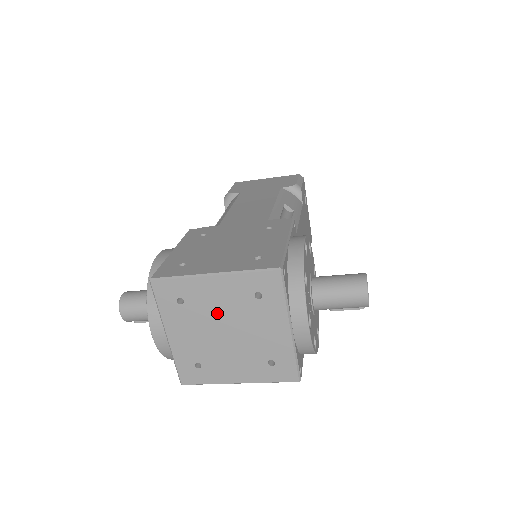
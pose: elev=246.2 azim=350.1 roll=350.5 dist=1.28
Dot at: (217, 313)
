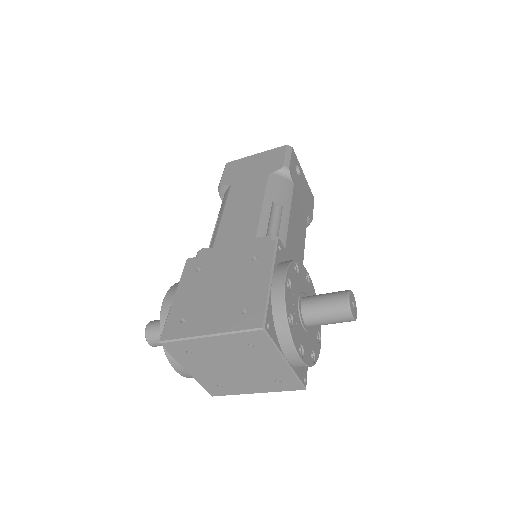
Dot at: (222, 357)
